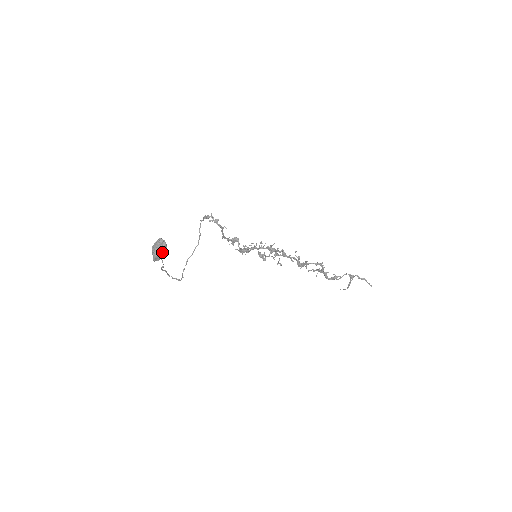
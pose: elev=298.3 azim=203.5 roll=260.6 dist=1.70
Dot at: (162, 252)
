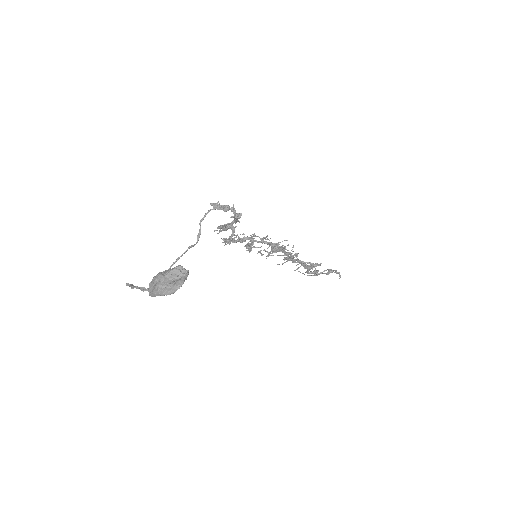
Dot at: (177, 288)
